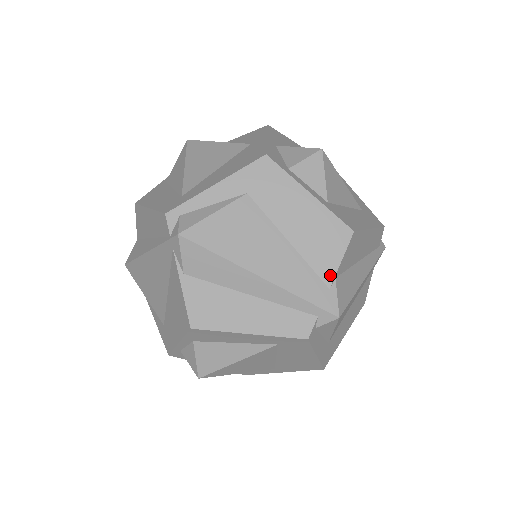
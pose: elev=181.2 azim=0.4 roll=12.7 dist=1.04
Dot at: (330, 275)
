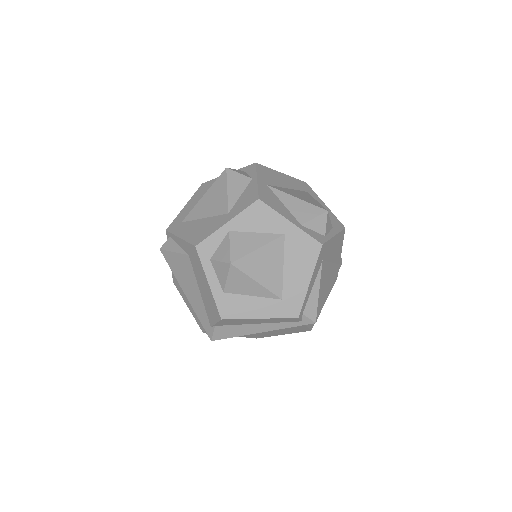
Dot at: (212, 323)
